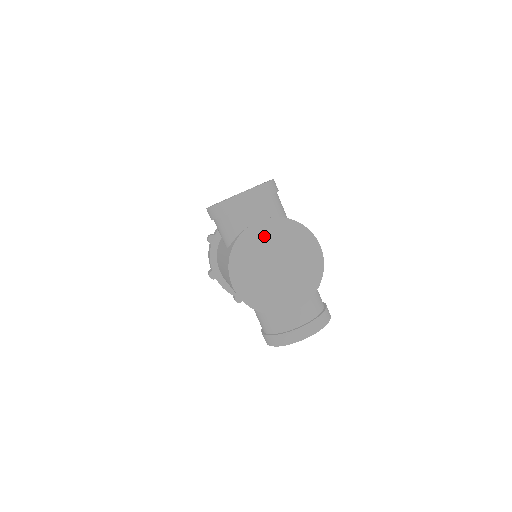
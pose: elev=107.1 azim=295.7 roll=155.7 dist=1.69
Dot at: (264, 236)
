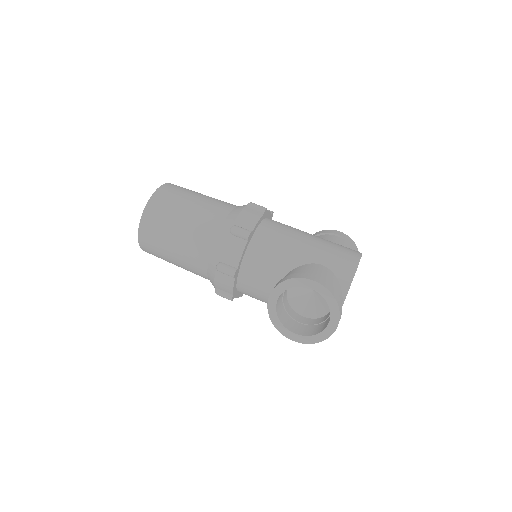
Dot at: occluded
